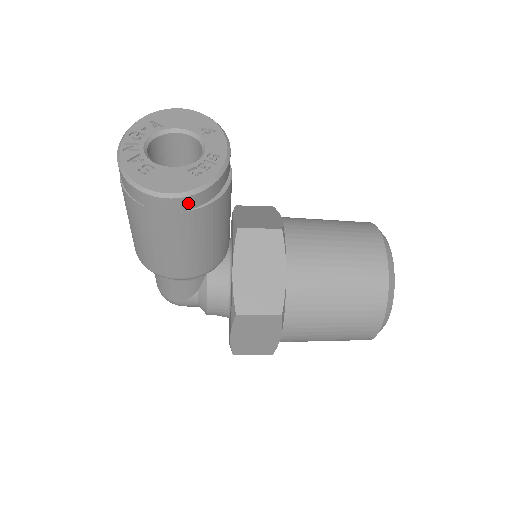
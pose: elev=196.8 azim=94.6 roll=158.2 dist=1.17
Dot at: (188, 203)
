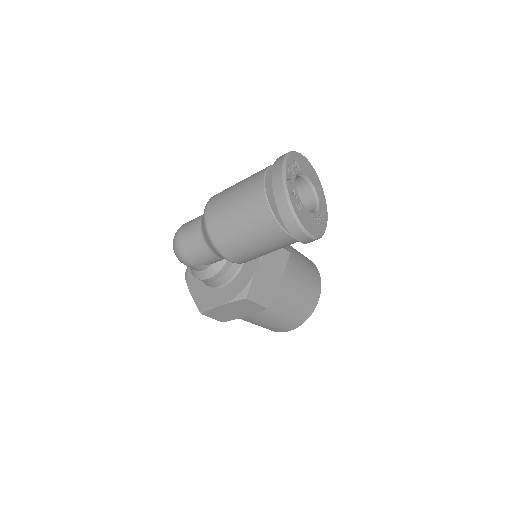
Dot at: (310, 241)
